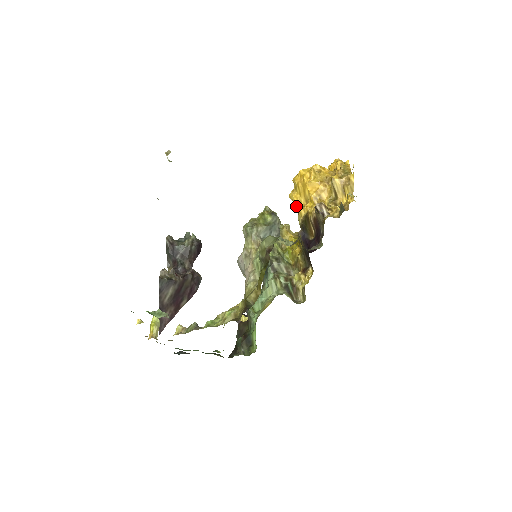
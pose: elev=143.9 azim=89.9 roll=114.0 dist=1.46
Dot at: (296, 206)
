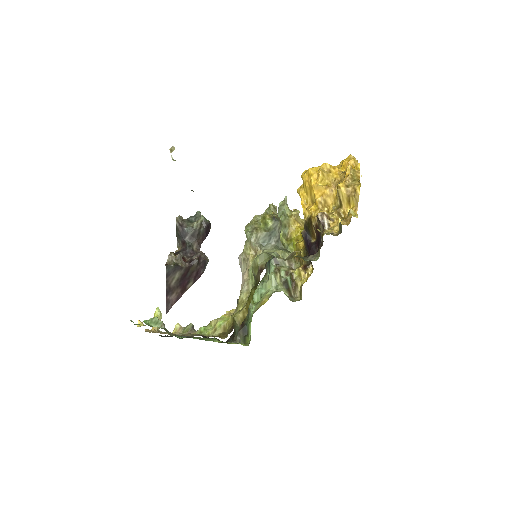
Dot at: (302, 205)
